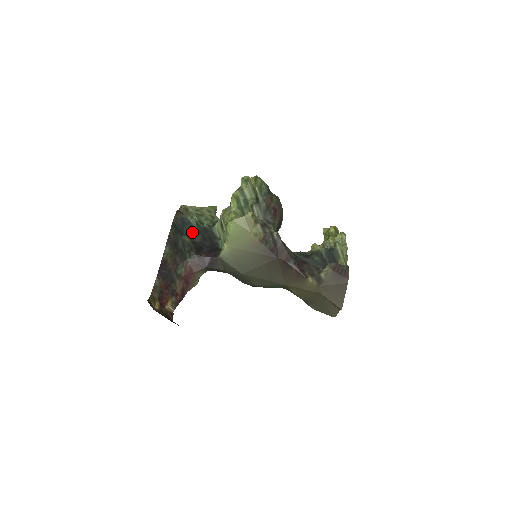
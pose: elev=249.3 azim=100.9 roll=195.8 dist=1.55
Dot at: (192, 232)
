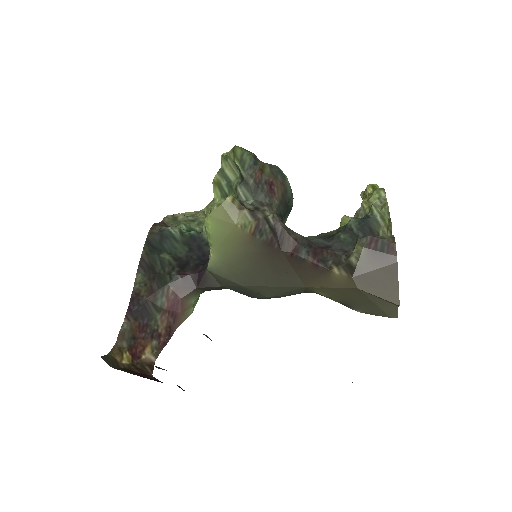
Dot at: (175, 246)
